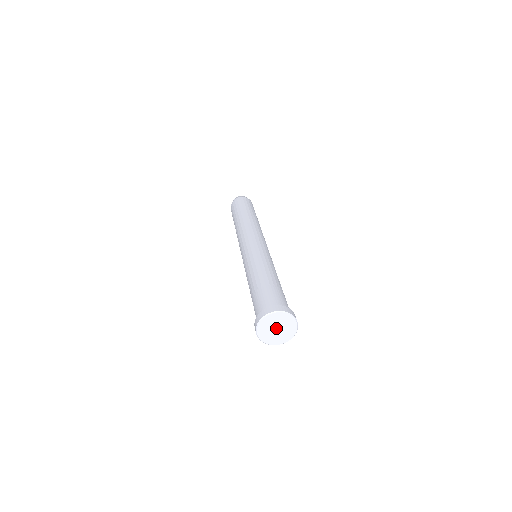
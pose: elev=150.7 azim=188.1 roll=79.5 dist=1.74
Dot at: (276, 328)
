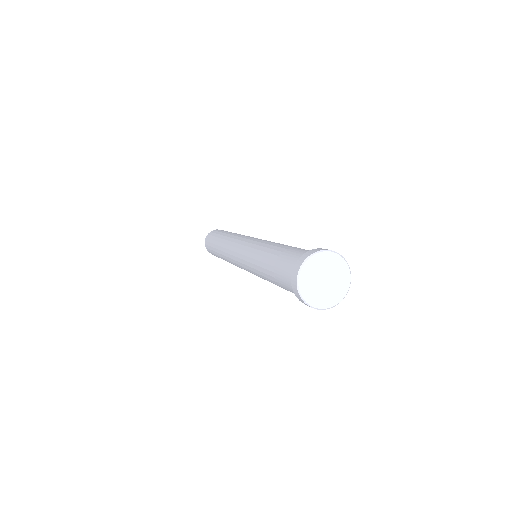
Dot at: (323, 279)
